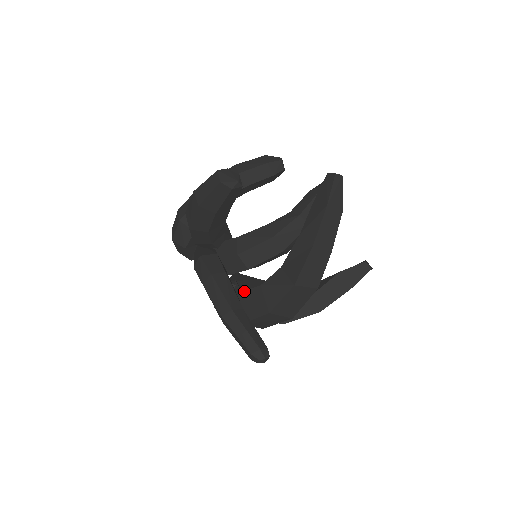
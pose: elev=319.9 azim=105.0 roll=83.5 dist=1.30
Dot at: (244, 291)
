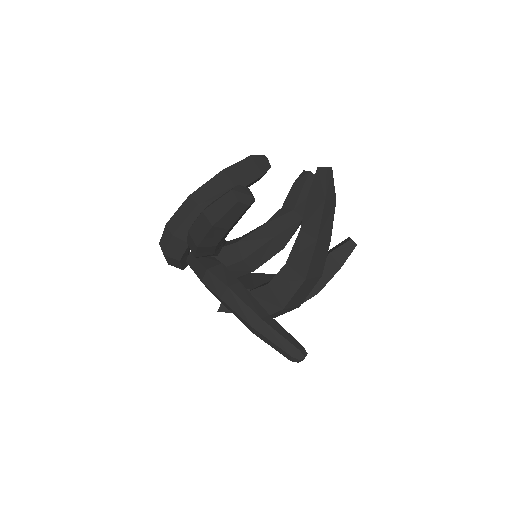
Dot at: (249, 291)
